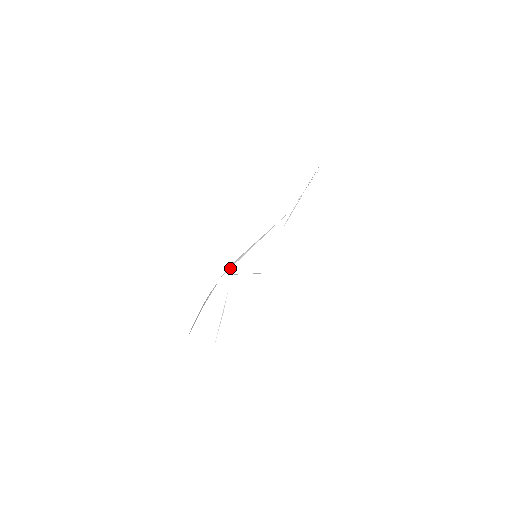
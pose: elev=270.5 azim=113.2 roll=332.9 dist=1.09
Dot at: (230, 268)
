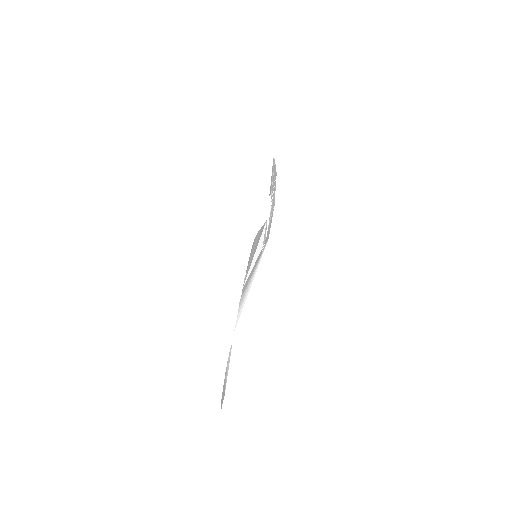
Dot at: (238, 320)
